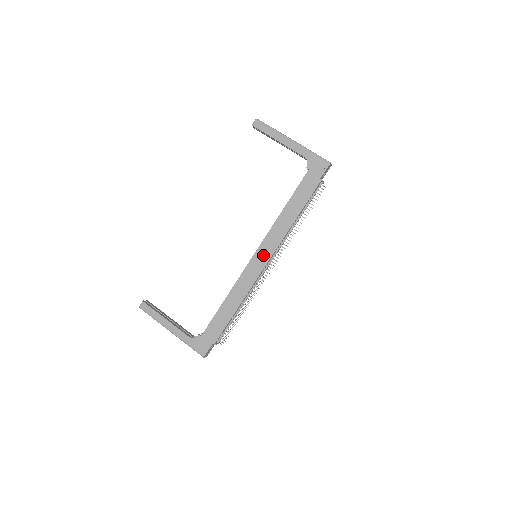
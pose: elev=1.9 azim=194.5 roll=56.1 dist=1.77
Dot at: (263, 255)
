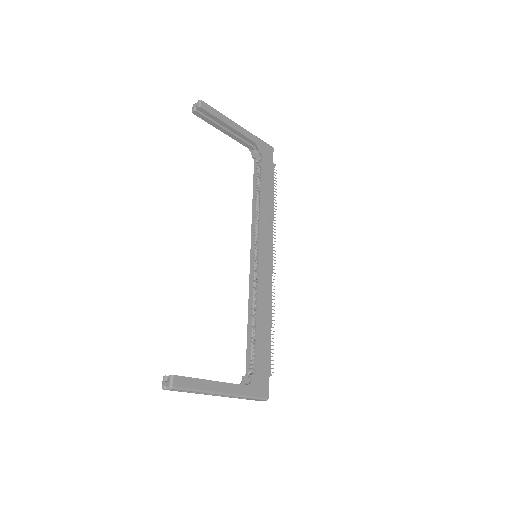
Dot at: (266, 251)
